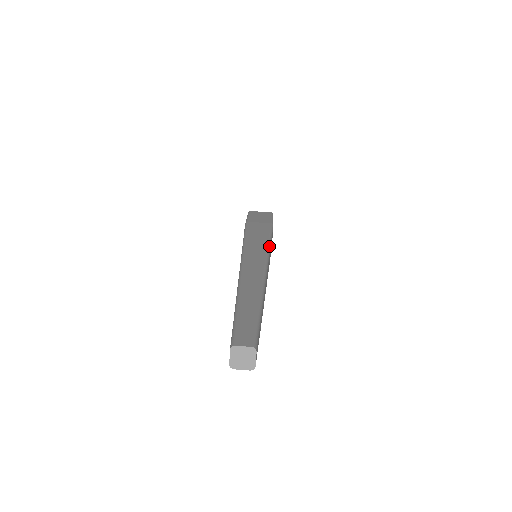
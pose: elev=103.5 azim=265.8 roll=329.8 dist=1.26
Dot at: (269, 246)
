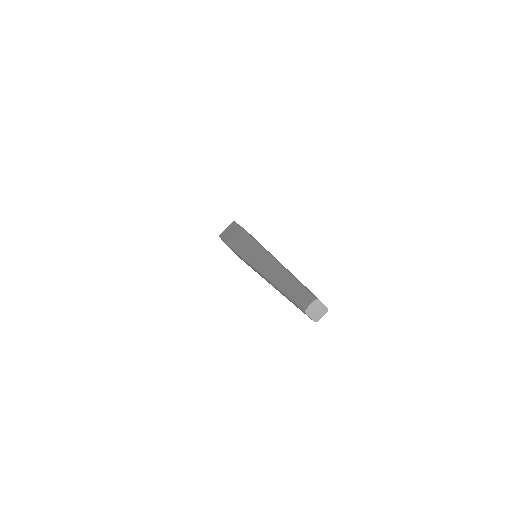
Dot at: occluded
